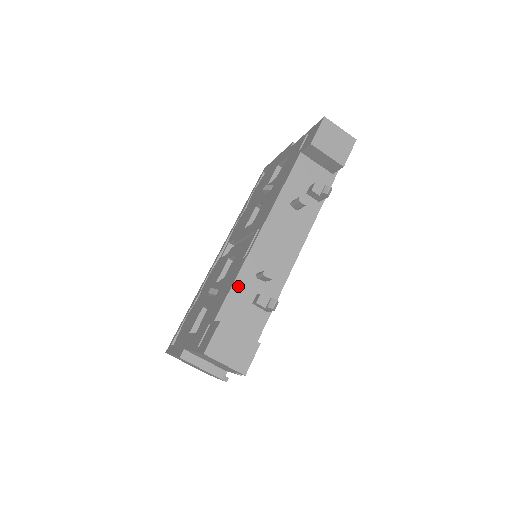
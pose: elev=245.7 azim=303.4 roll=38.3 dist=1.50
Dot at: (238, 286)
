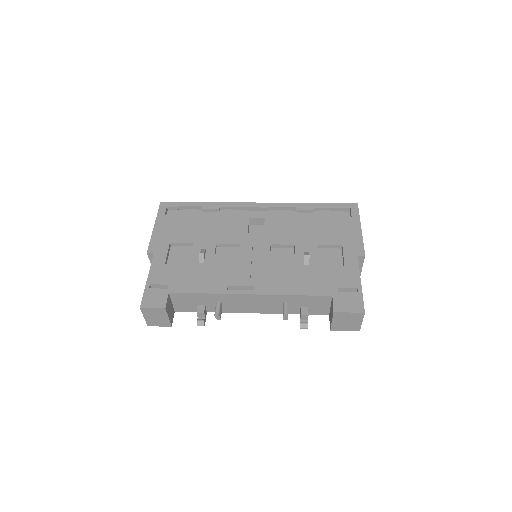
Dot at: (202, 296)
